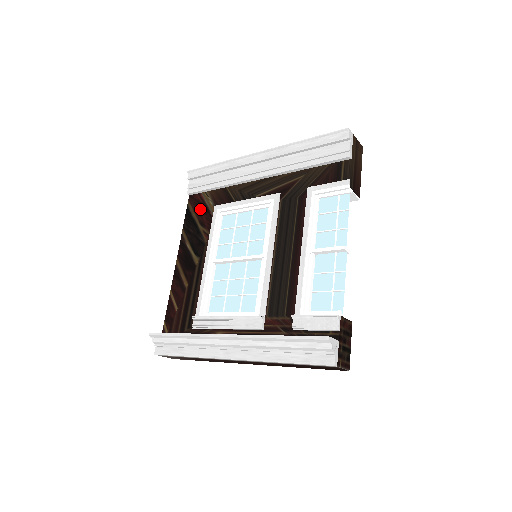
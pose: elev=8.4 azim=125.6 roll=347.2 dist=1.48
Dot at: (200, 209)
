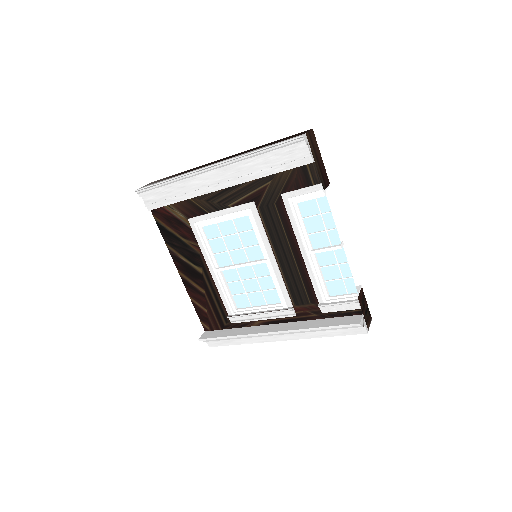
Dot at: (173, 223)
